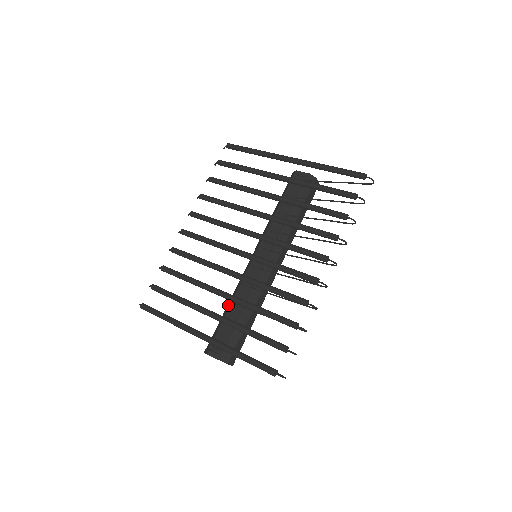
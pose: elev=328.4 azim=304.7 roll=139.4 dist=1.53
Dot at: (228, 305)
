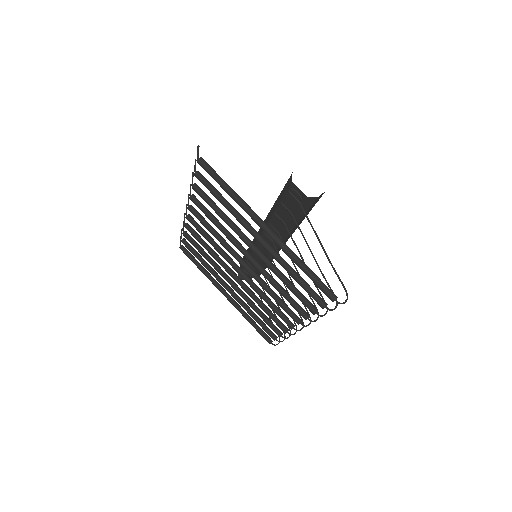
Dot at: (249, 250)
